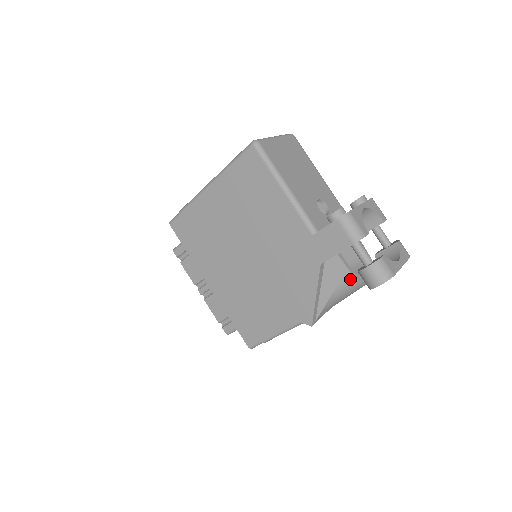
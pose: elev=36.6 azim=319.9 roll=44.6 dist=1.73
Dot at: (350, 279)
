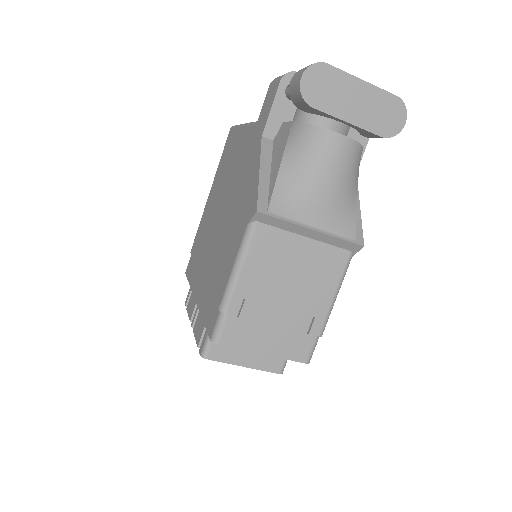
Dot at: (298, 130)
